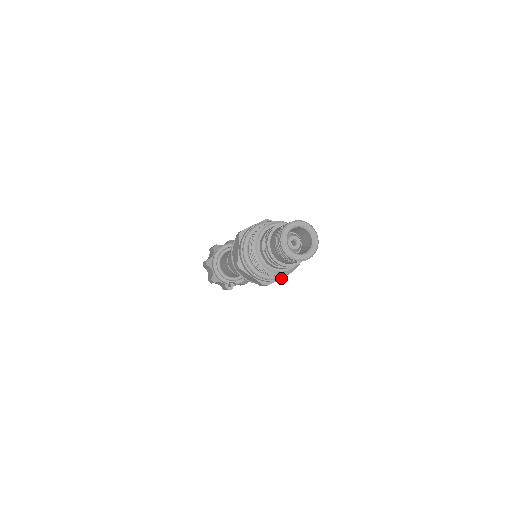
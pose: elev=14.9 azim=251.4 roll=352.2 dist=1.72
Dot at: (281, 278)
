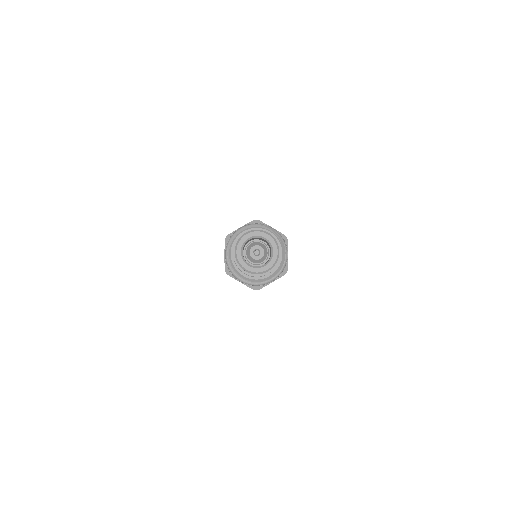
Dot at: (271, 282)
